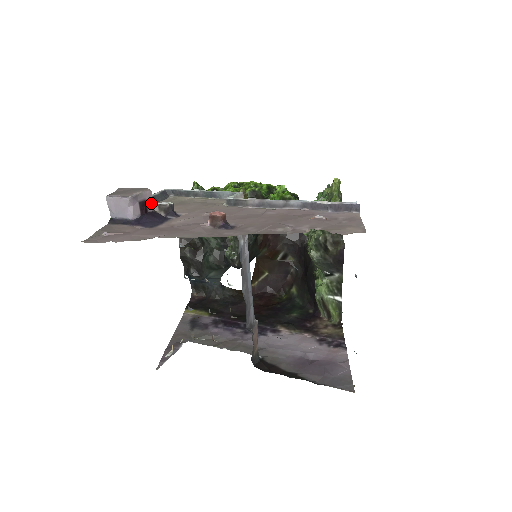
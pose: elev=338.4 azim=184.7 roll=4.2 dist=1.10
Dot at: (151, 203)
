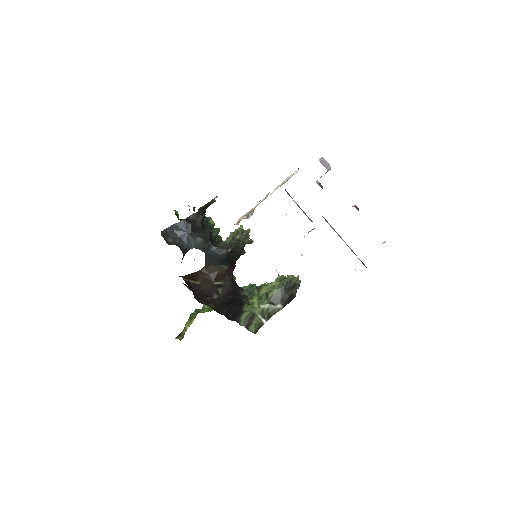
Dot at: occluded
